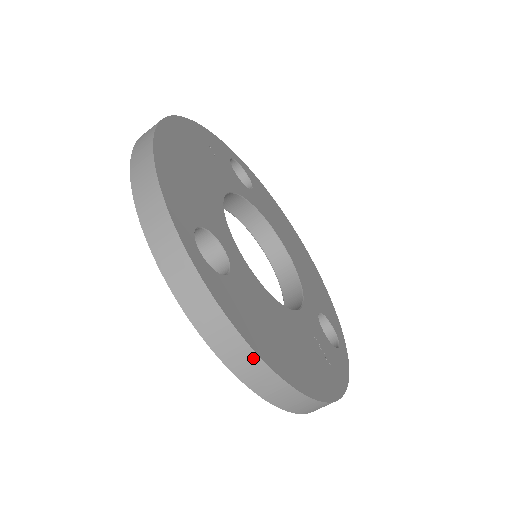
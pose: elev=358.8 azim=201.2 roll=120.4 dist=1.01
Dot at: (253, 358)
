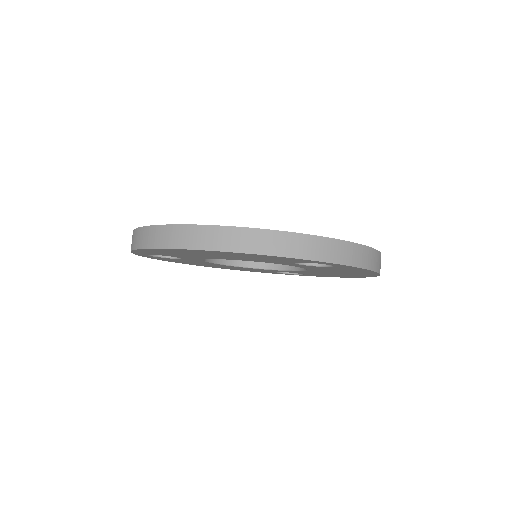
Dot at: (379, 255)
